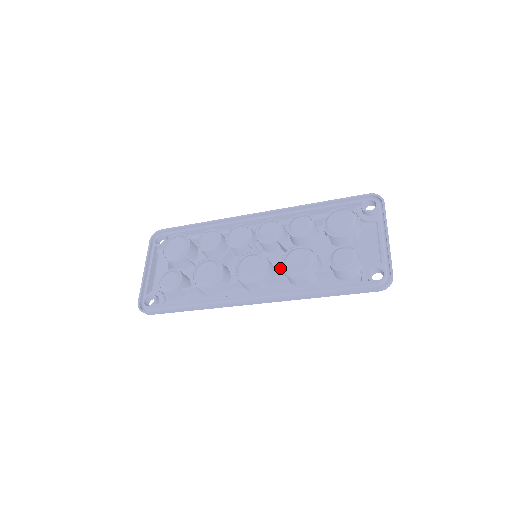
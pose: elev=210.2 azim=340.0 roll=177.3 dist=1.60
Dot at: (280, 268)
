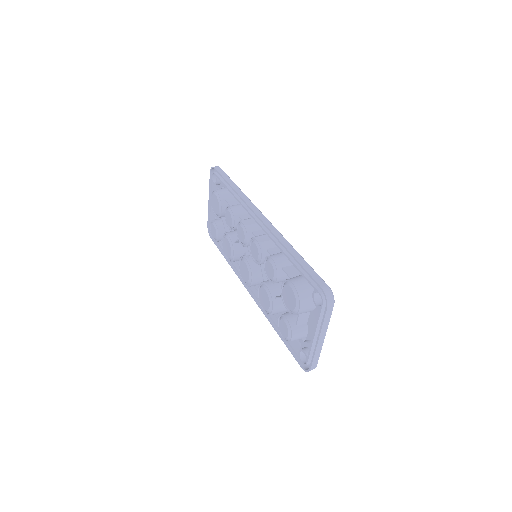
Dot at: occluded
